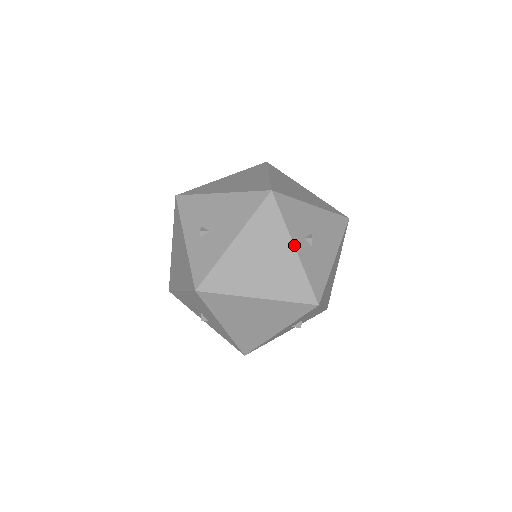
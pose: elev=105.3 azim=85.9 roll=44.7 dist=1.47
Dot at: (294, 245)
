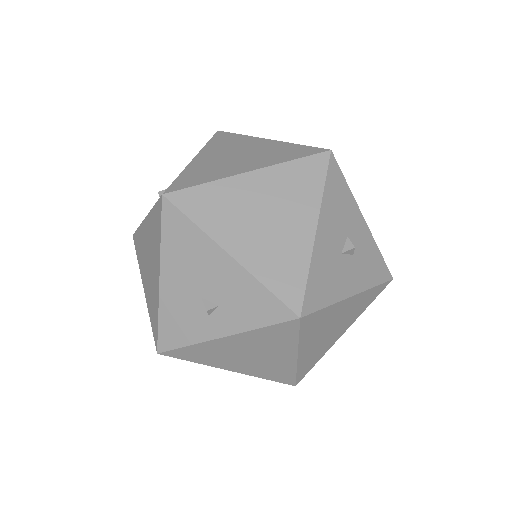
Dot at: (265, 139)
